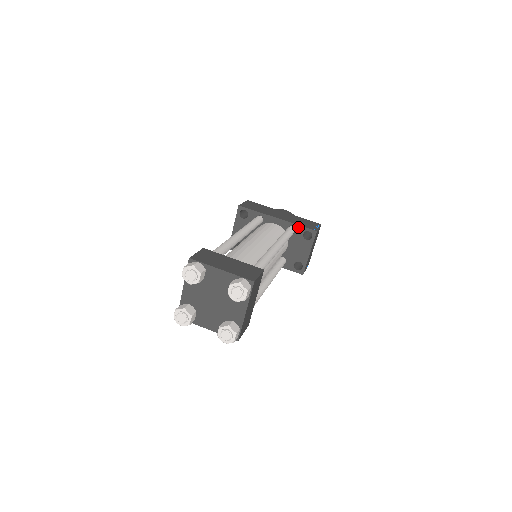
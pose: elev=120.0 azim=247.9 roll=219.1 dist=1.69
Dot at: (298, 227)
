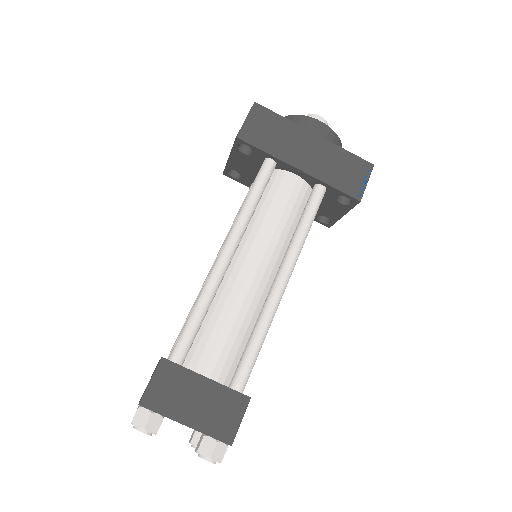
Dot at: (332, 189)
